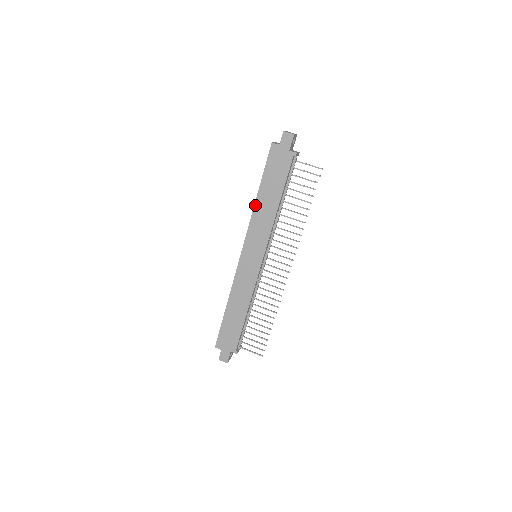
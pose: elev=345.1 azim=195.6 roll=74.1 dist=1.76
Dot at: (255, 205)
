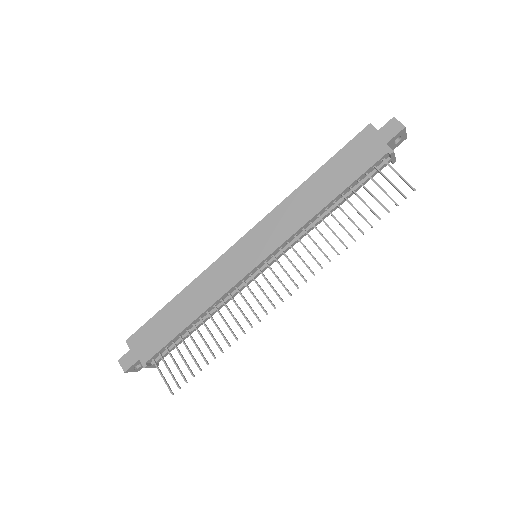
Dot at: (298, 188)
